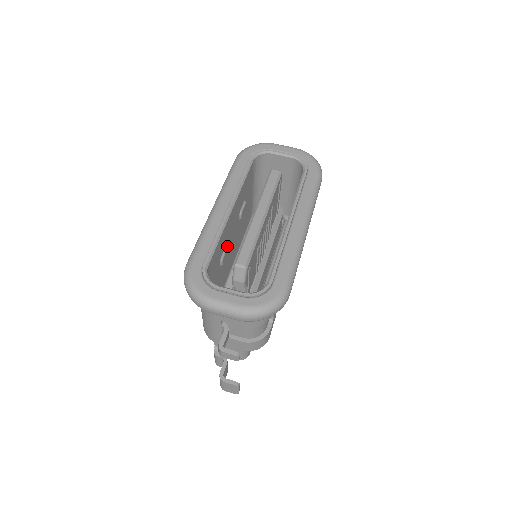
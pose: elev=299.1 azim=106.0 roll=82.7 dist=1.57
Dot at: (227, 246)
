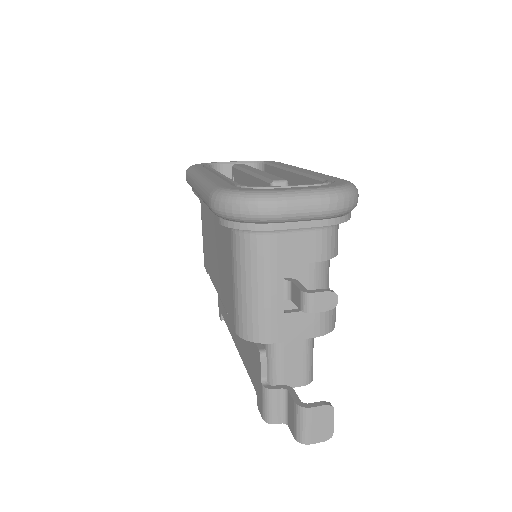
Dot at: occluded
